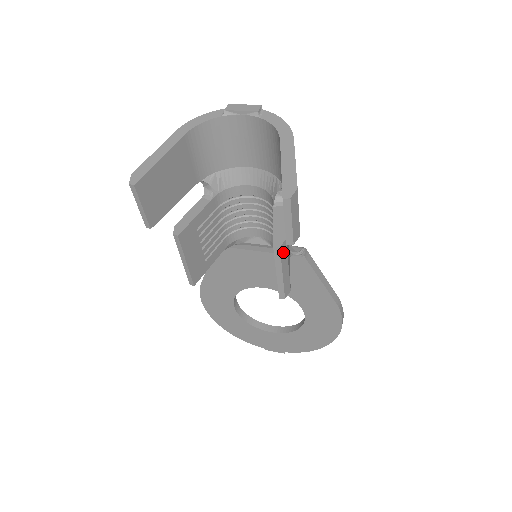
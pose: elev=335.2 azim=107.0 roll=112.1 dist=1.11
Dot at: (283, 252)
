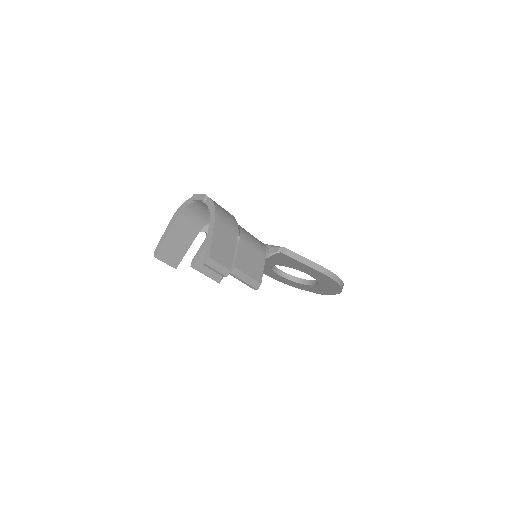
Dot at: (236, 273)
